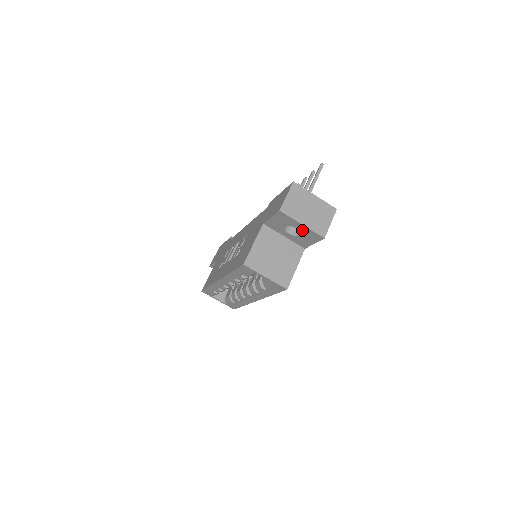
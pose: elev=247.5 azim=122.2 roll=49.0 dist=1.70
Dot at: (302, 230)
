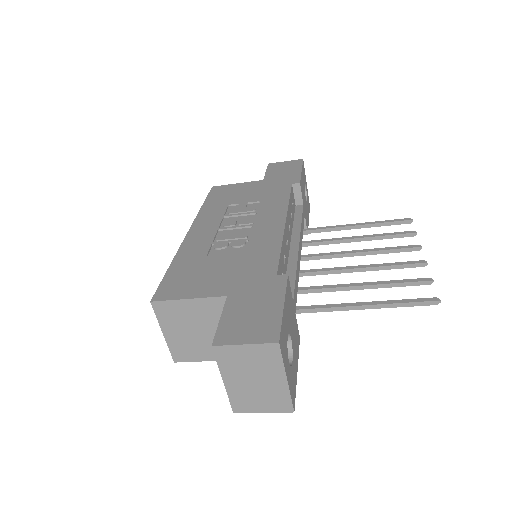
Dot at: occluded
